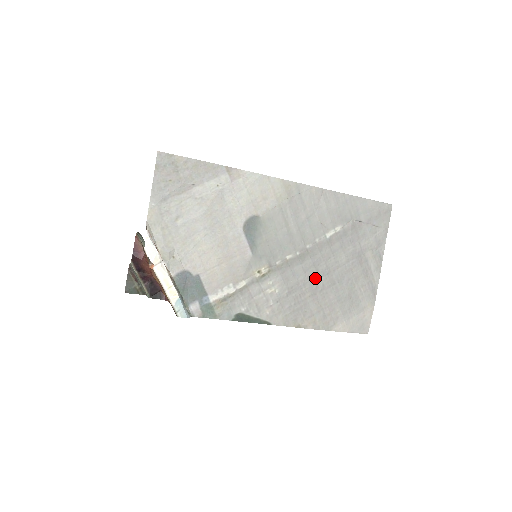
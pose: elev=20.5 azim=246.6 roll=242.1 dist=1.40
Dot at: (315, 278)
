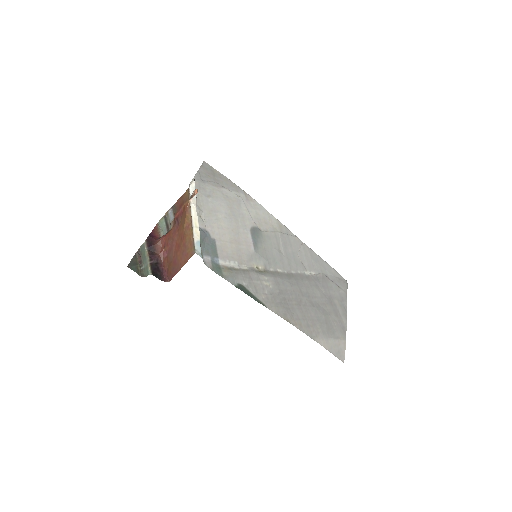
Dot at: (299, 294)
